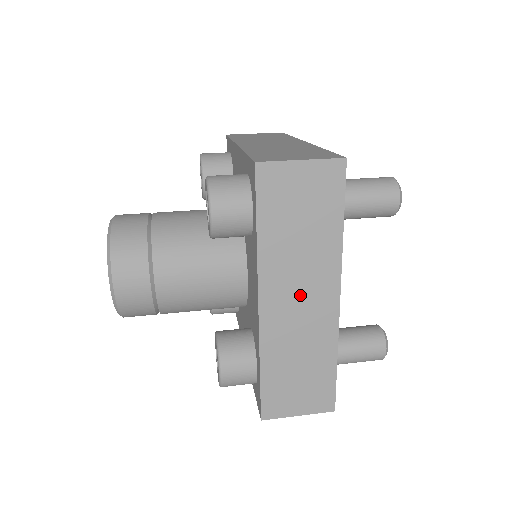
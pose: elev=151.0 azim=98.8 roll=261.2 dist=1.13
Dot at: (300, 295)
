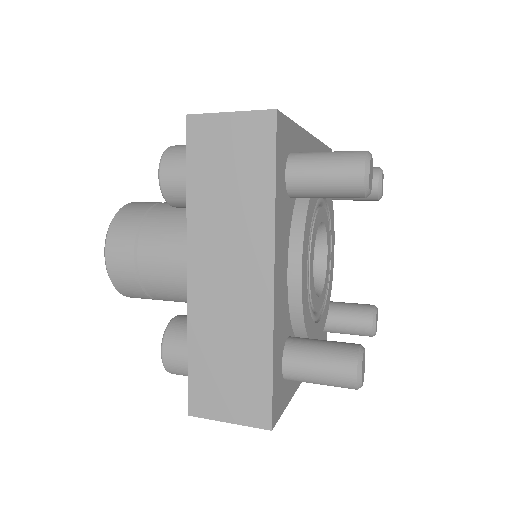
Dot at: (229, 265)
